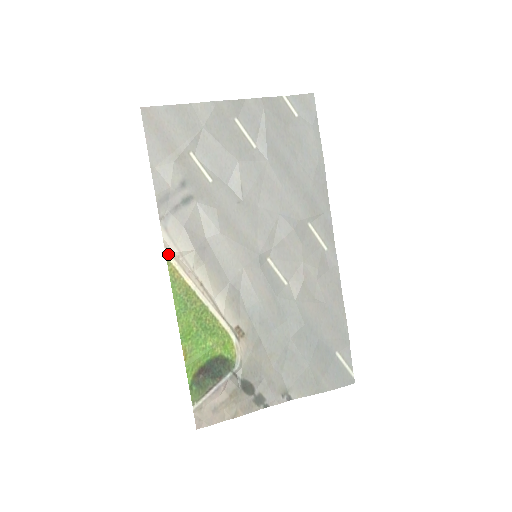
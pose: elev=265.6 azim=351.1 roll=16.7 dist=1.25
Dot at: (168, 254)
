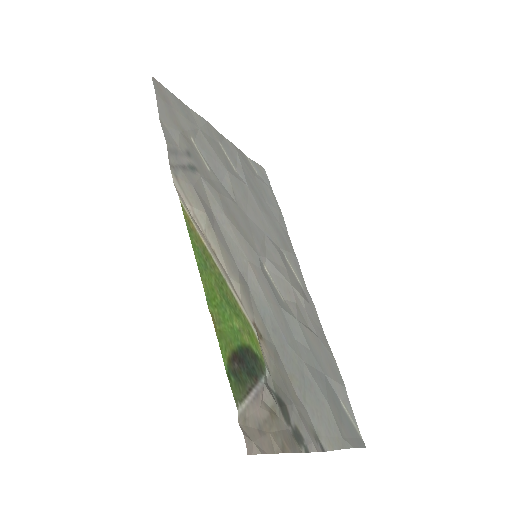
Dot at: (181, 200)
